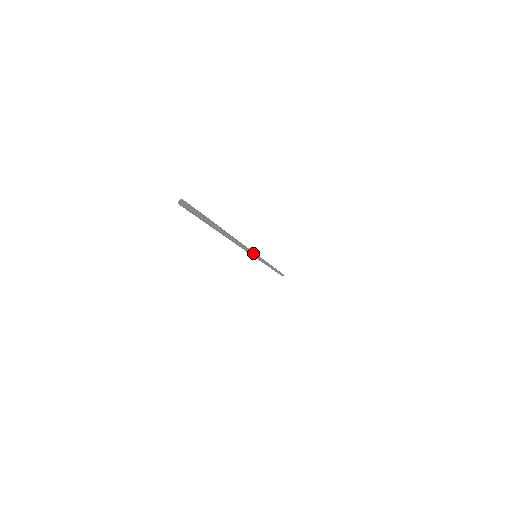
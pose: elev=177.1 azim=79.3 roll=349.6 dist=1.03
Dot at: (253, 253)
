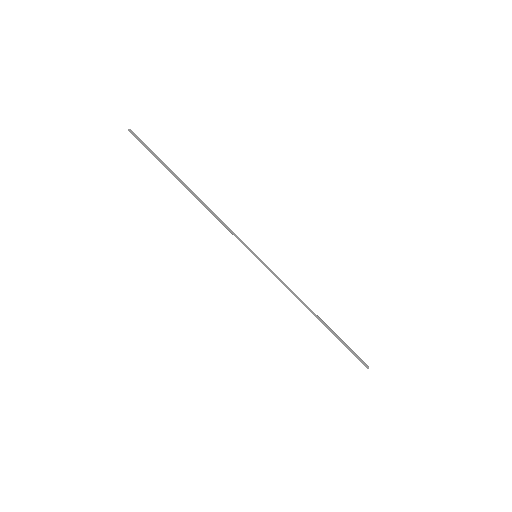
Dot at: (244, 243)
